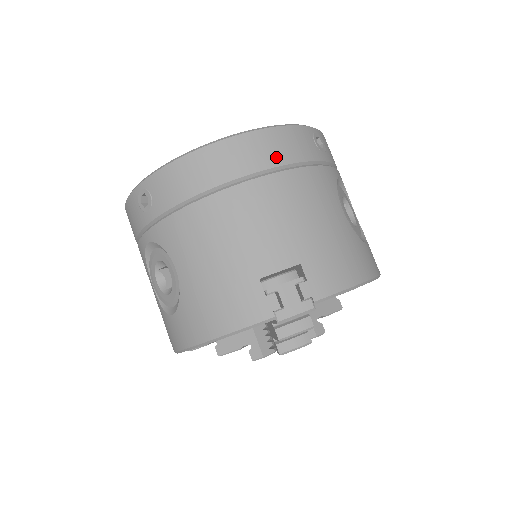
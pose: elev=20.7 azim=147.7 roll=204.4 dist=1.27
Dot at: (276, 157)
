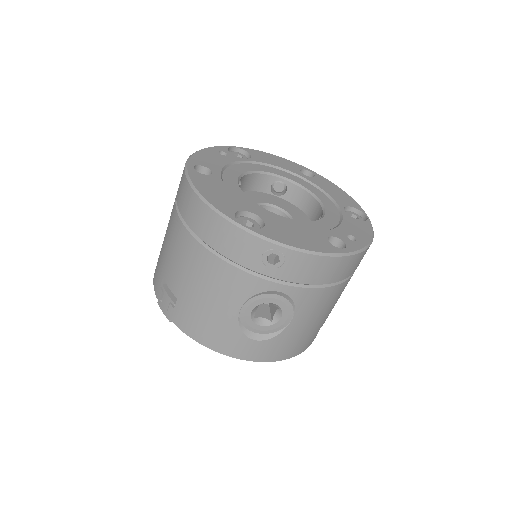
Dot at: (210, 238)
